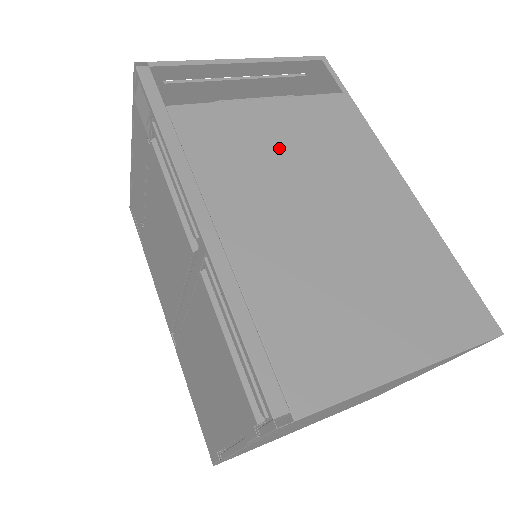
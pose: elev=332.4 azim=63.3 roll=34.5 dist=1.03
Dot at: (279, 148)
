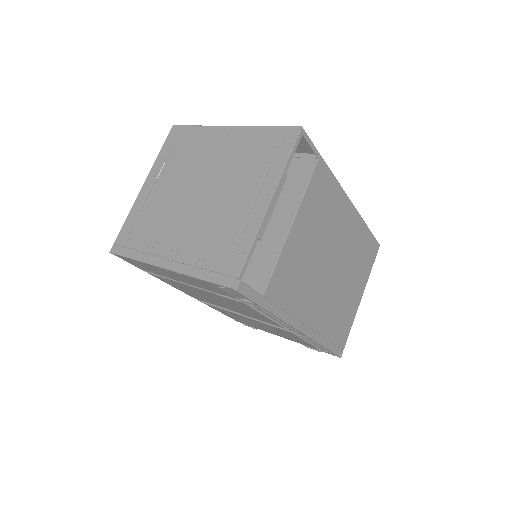
Dot at: (310, 252)
